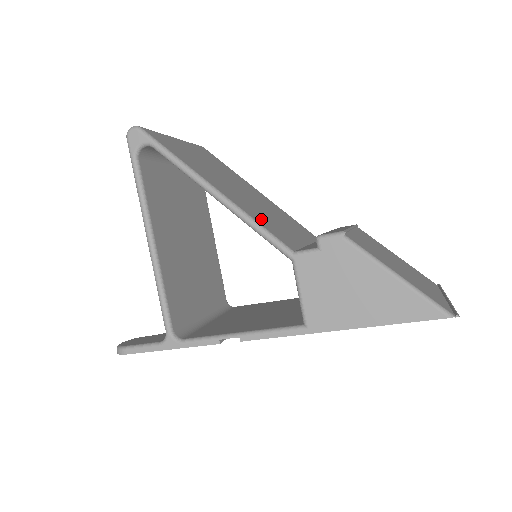
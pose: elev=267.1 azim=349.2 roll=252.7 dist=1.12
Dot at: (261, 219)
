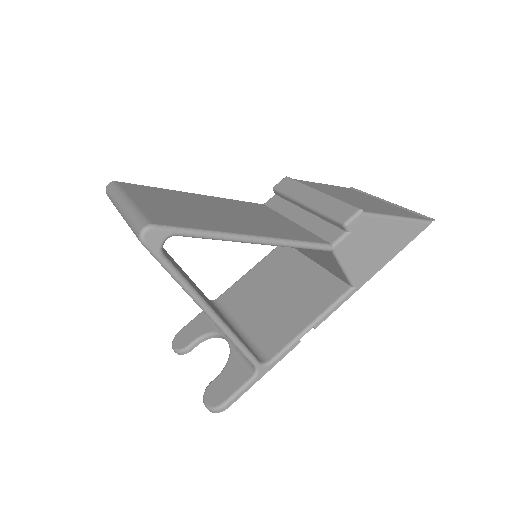
Dot at: (285, 233)
